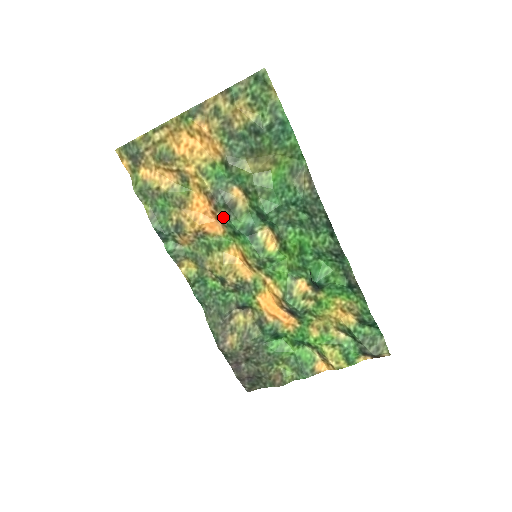
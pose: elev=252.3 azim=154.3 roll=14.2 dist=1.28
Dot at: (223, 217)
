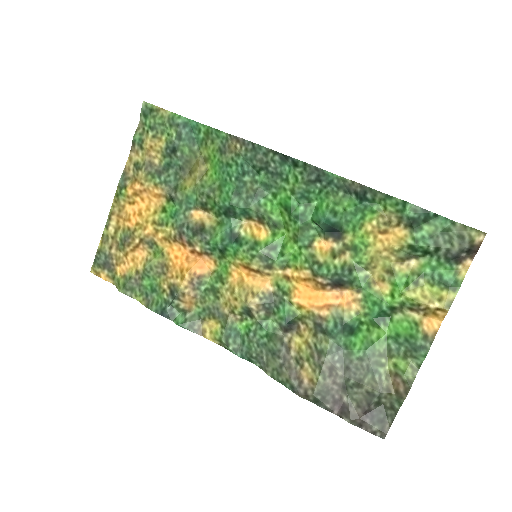
Dot at: (202, 247)
